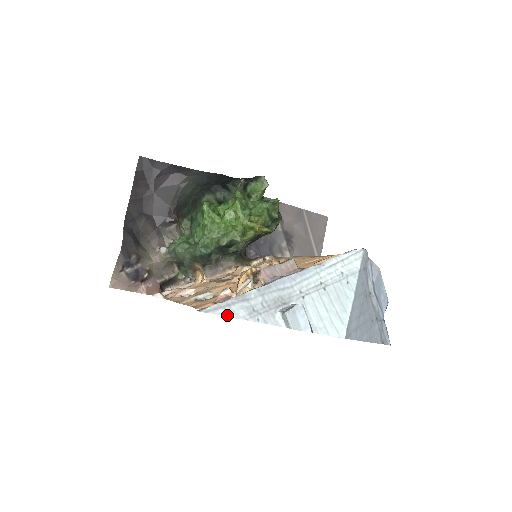
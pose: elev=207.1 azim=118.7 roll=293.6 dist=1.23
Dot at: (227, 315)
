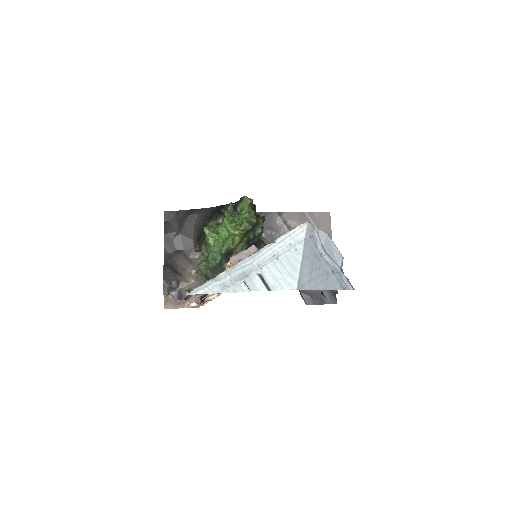
Dot at: (206, 293)
